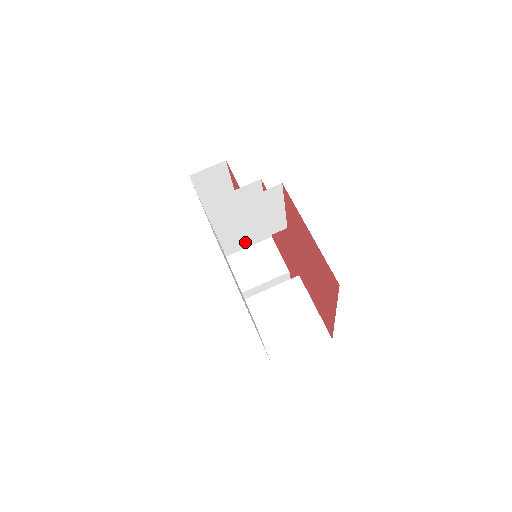
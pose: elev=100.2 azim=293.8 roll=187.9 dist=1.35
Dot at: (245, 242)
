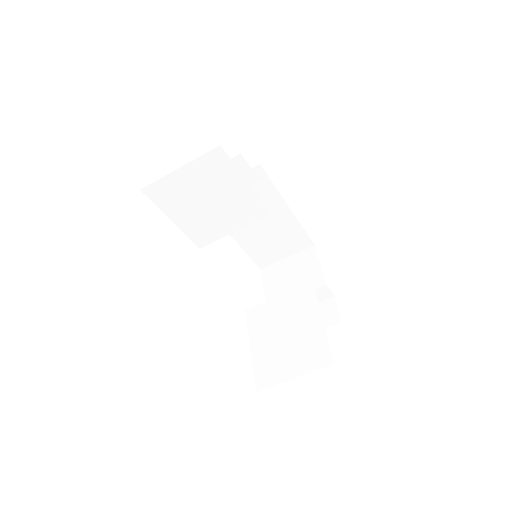
Dot at: (219, 232)
